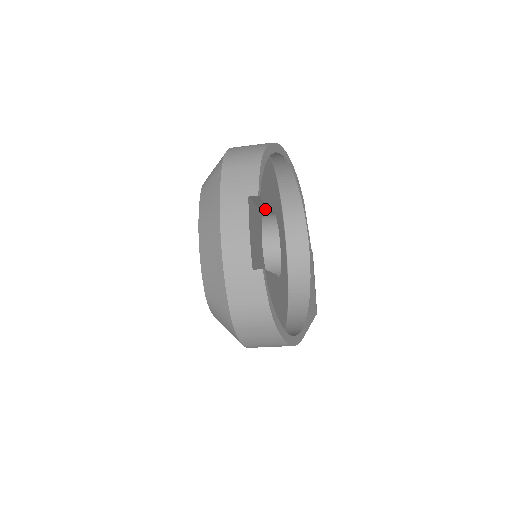
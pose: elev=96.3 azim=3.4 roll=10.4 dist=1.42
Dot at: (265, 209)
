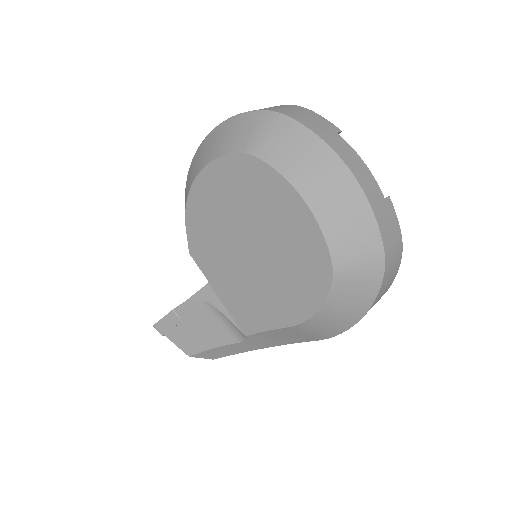
Dot at: occluded
